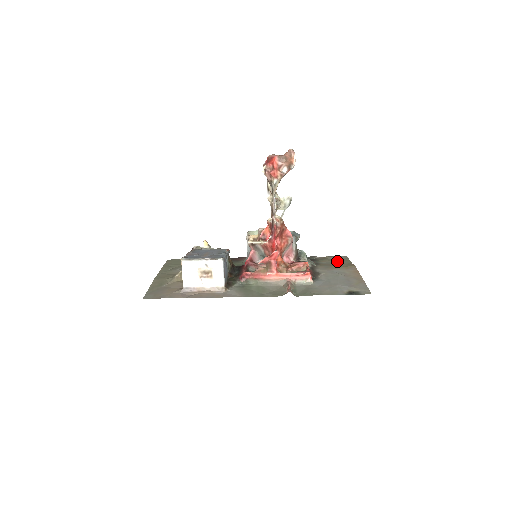
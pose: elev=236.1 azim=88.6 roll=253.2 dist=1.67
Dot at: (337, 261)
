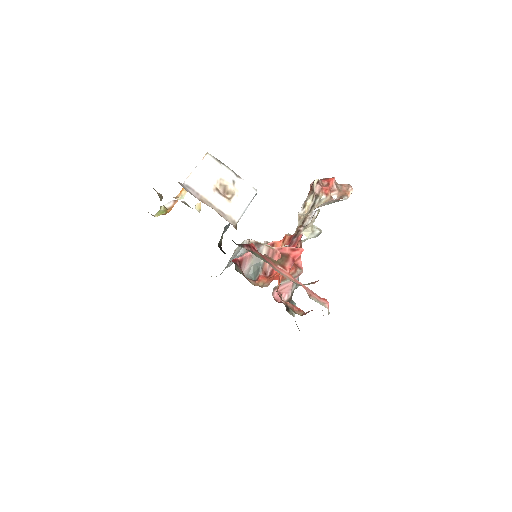
Dot at: occluded
